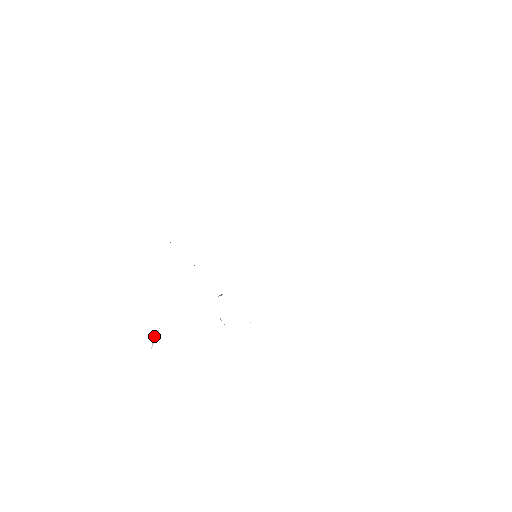
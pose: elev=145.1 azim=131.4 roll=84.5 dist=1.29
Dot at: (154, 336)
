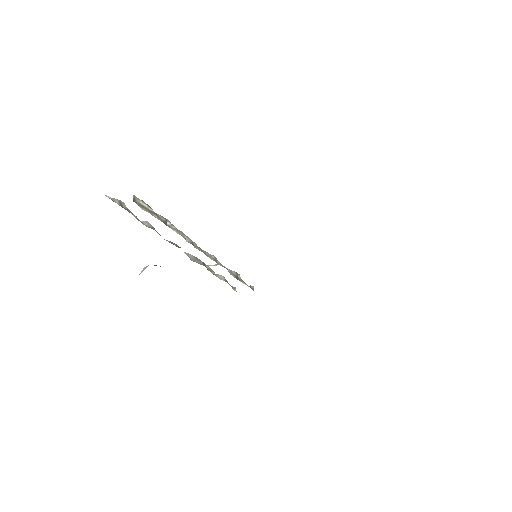
Dot at: (144, 267)
